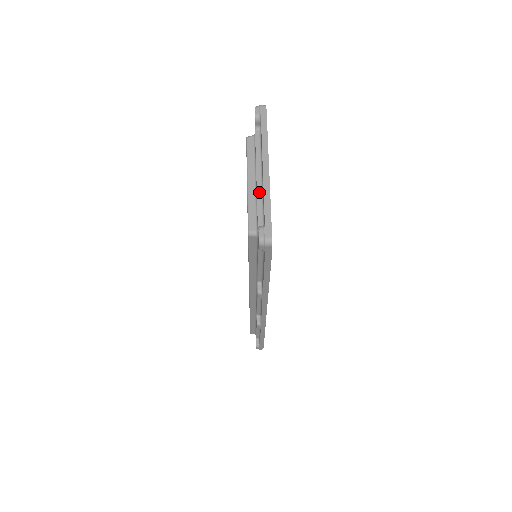
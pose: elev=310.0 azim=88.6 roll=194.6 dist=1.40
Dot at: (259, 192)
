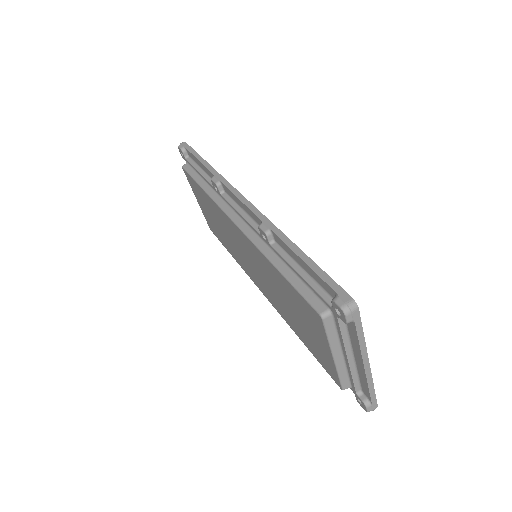
Dot at: (353, 369)
